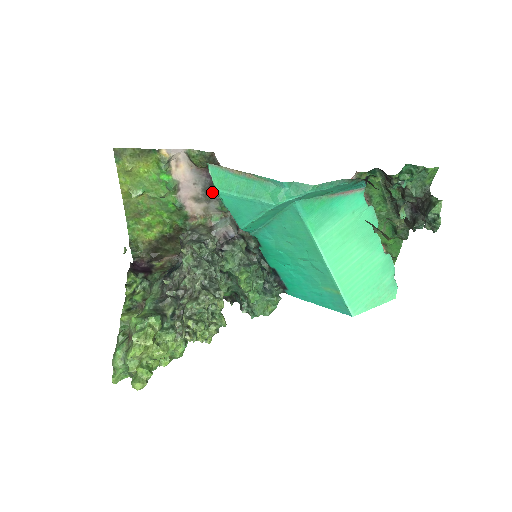
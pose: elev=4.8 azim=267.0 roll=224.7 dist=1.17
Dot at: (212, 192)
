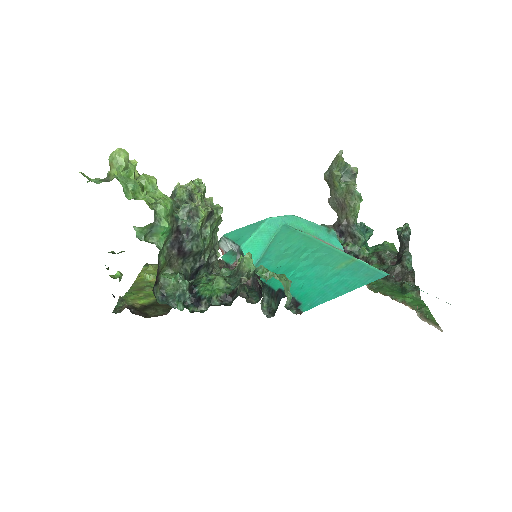
Dot at: occluded
